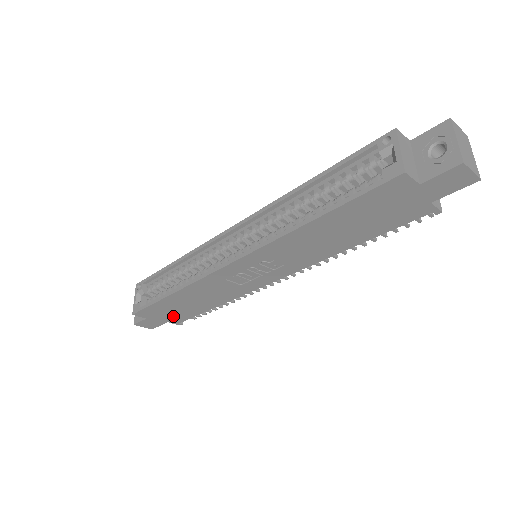
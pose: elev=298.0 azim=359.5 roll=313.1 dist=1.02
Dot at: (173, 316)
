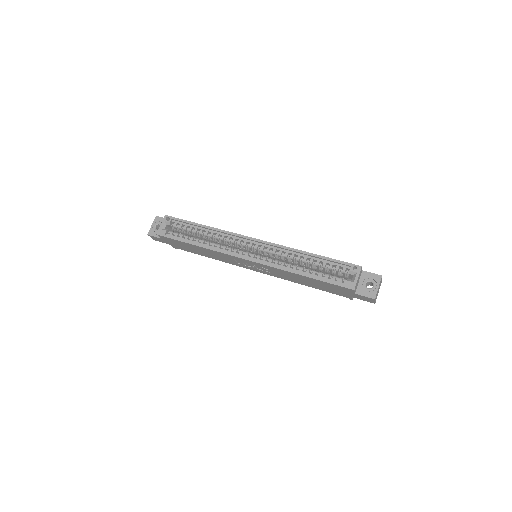
Dot at: (178, 246)
